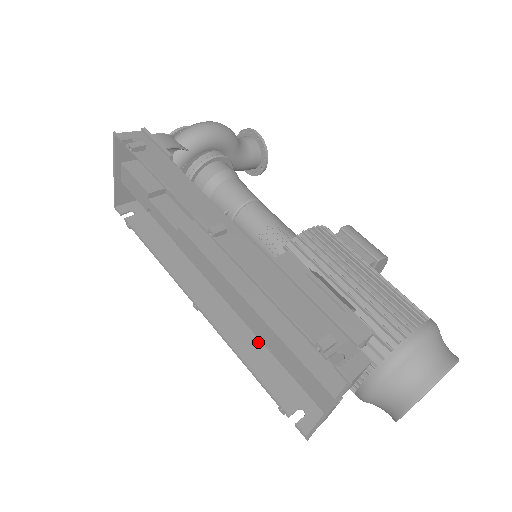
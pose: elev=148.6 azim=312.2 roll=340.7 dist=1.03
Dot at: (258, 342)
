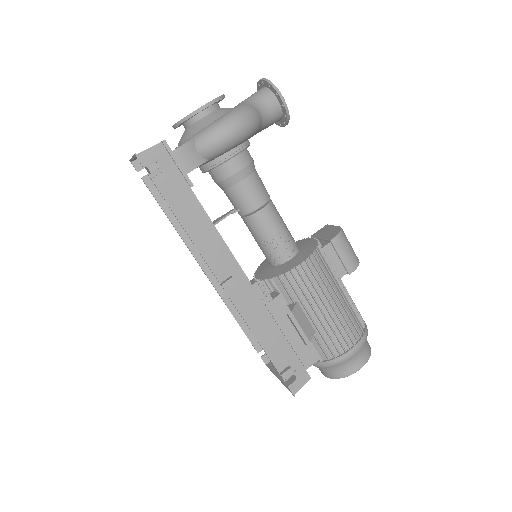
Dot at: occluded
